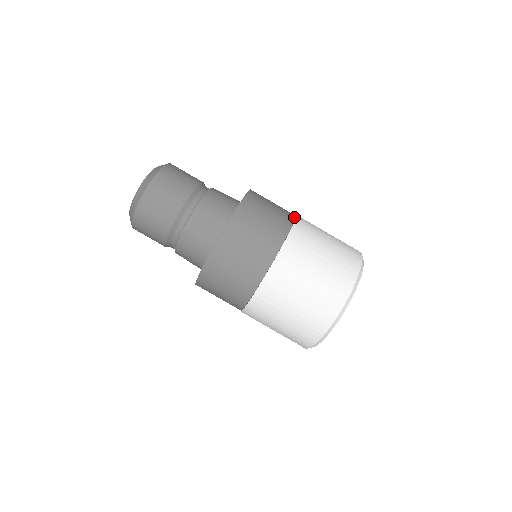
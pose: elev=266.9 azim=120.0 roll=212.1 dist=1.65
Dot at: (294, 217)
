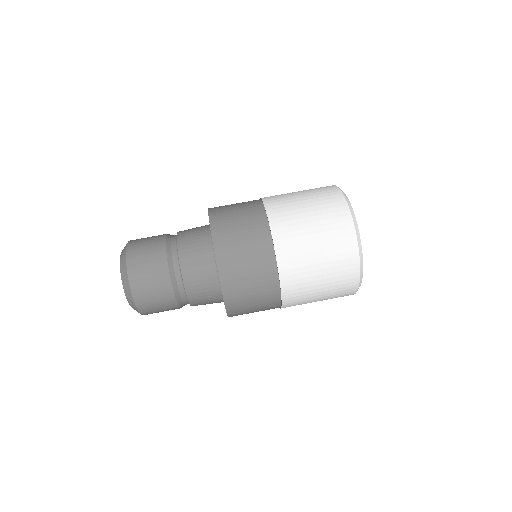
Dot at: (262, 205)
